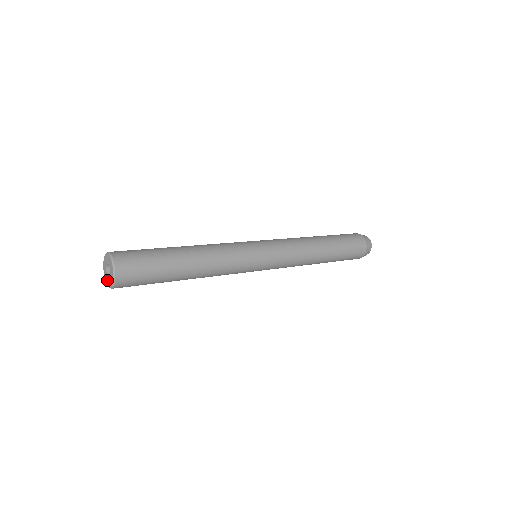
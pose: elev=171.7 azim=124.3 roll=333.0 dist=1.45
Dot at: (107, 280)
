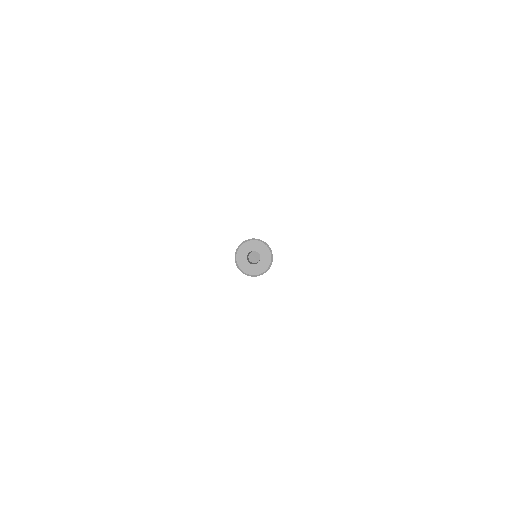
Dot at: (250, 269)
